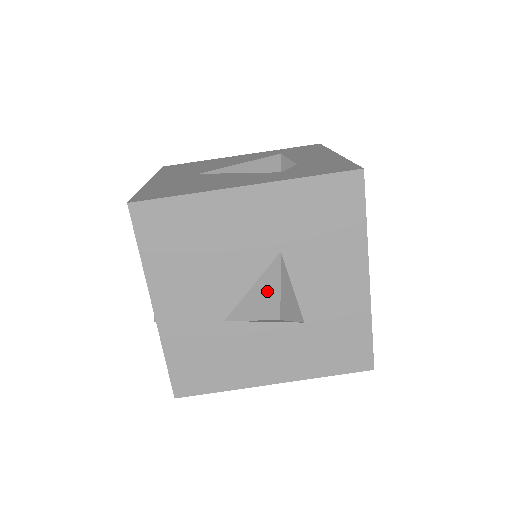
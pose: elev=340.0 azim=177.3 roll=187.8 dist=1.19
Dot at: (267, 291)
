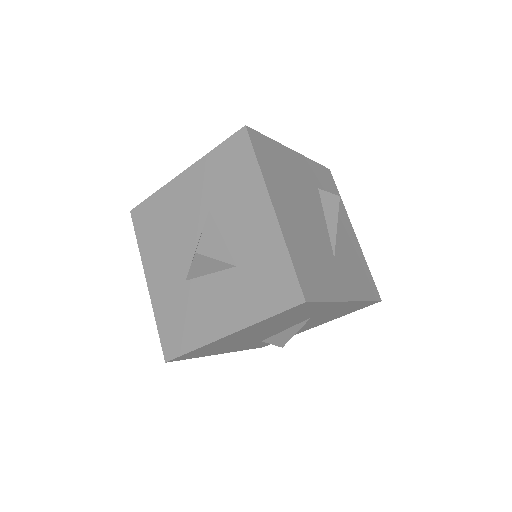
Dot at: occluded
